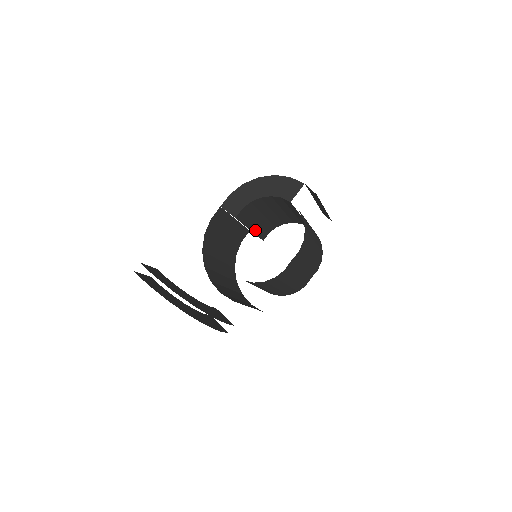
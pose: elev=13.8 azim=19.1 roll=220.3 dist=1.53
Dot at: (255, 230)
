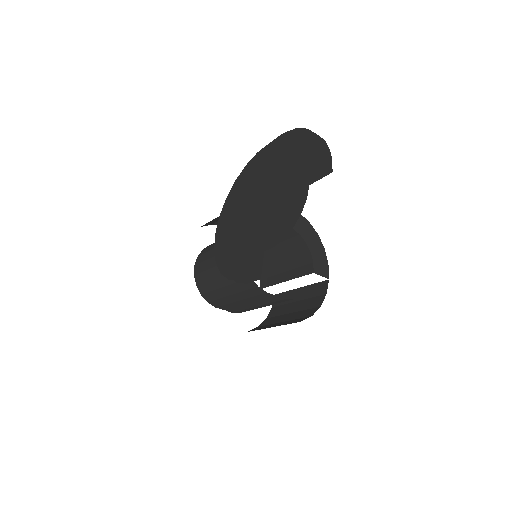
Dot at: occluded
